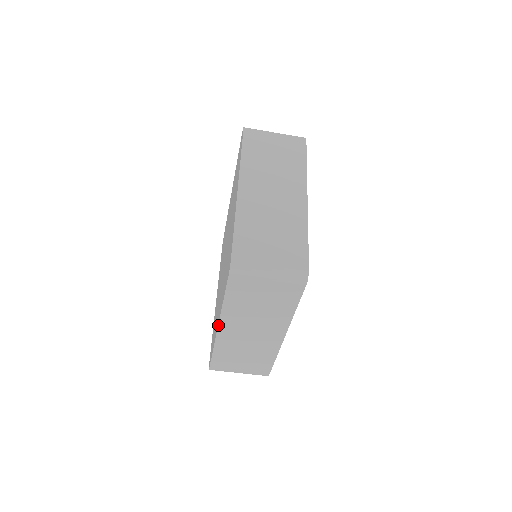
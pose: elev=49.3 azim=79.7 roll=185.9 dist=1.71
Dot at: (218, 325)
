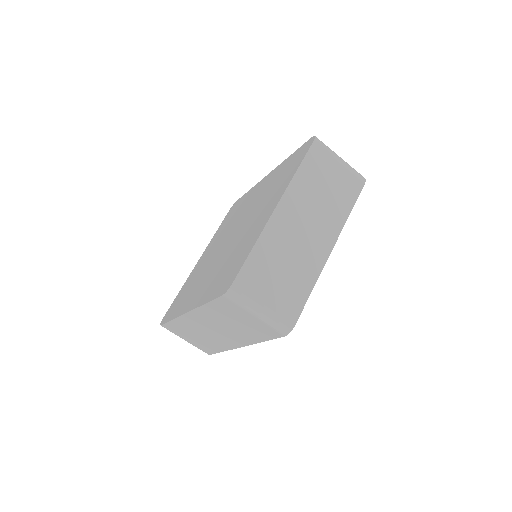
Dot at: (189, 311)
